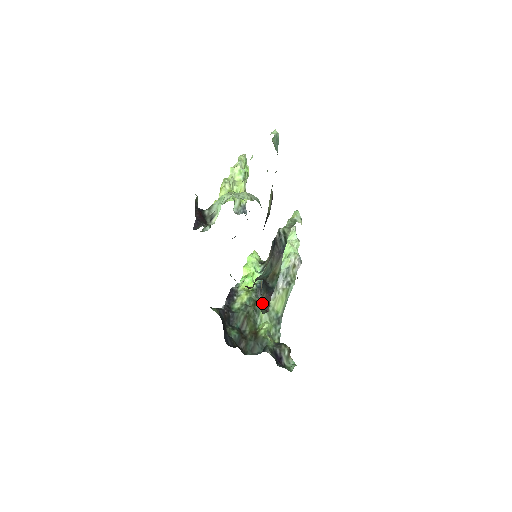
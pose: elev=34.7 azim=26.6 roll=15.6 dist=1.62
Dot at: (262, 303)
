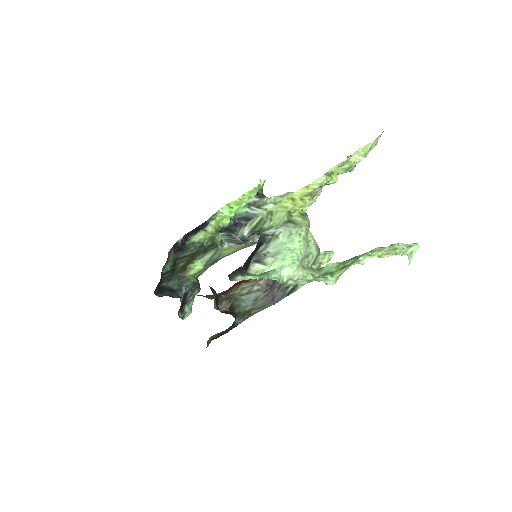
Dot at: (214, 335)
